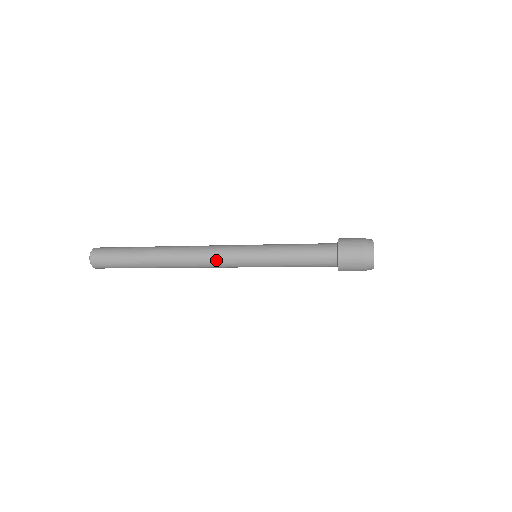
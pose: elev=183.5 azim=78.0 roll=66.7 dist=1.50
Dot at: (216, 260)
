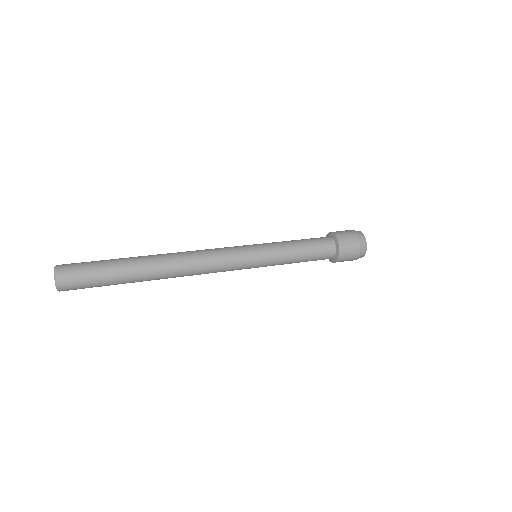
Dot at: (220, 264)
